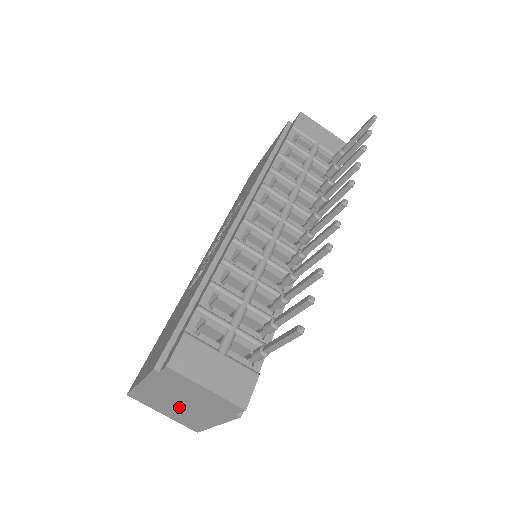
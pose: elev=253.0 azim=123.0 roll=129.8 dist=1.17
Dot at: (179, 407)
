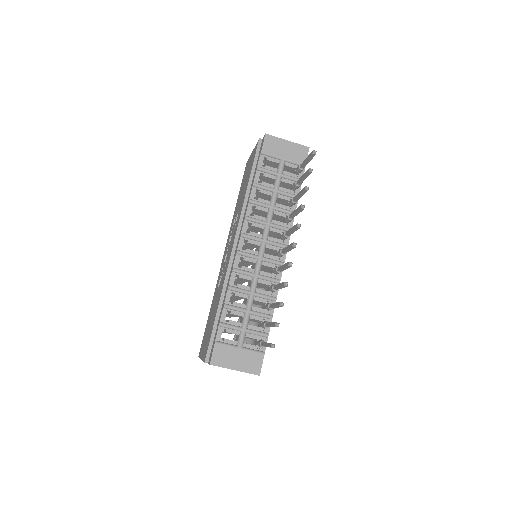
Dot at: occluded
